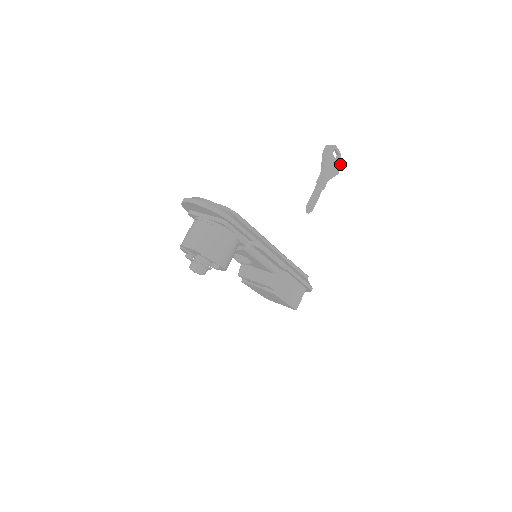
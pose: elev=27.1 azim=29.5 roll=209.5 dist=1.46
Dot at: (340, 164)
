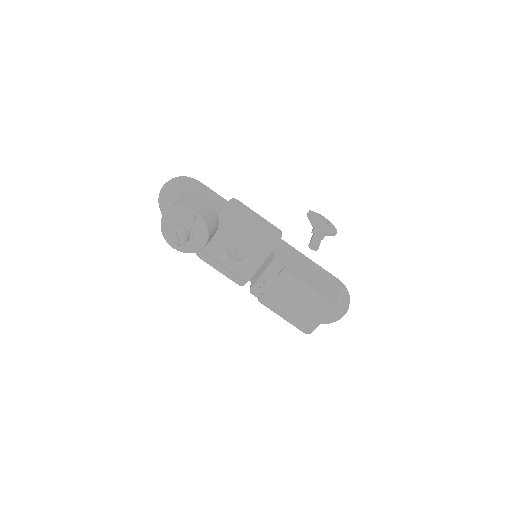
Dot at: (334, 228)
